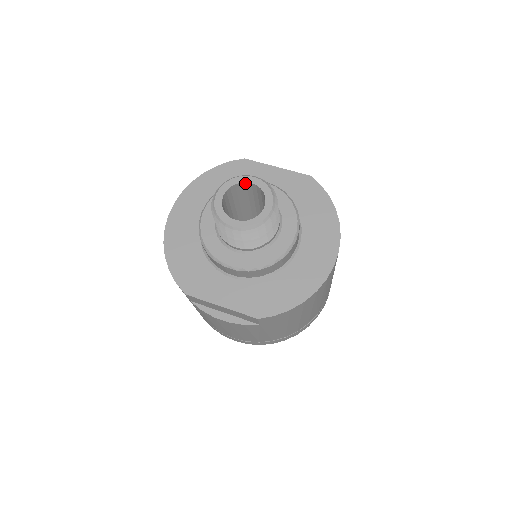
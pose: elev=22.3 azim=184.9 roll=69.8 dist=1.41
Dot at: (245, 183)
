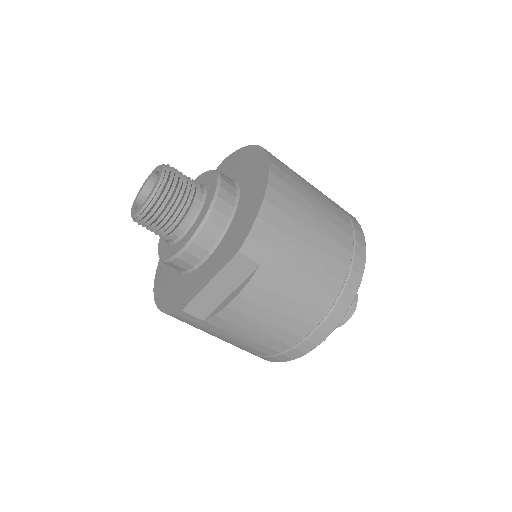
Dot at: (146, 186)
